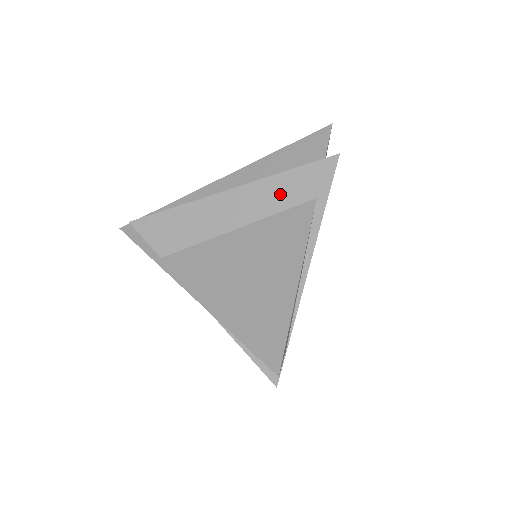
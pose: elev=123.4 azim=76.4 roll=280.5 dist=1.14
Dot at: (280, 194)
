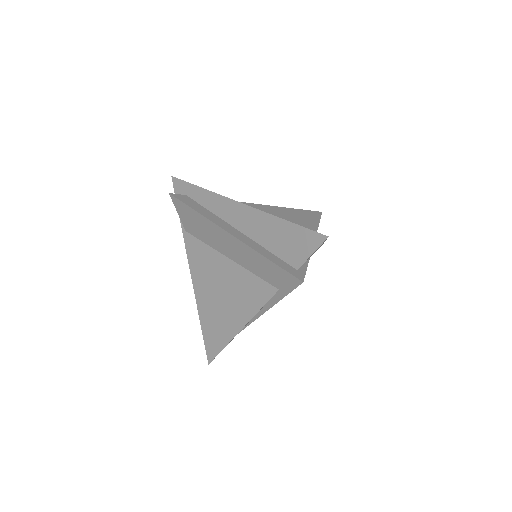
Dot at: (258, 266)
